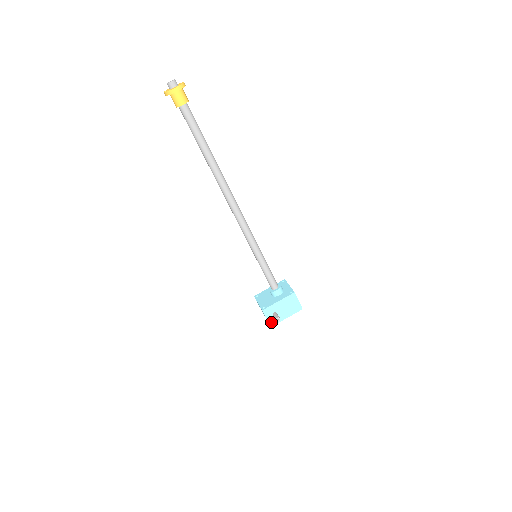
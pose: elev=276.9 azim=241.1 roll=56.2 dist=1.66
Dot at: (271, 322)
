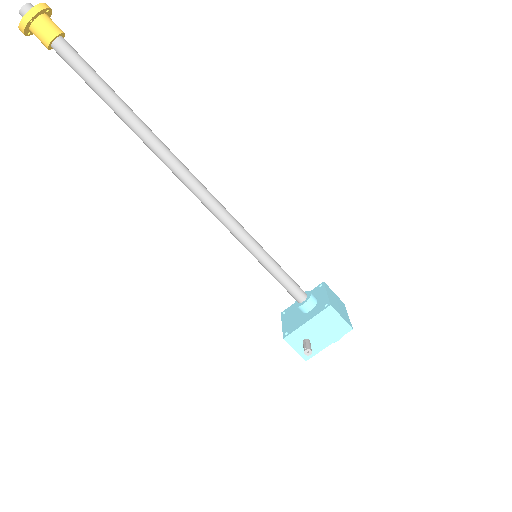
Dot at: (304, 354)
